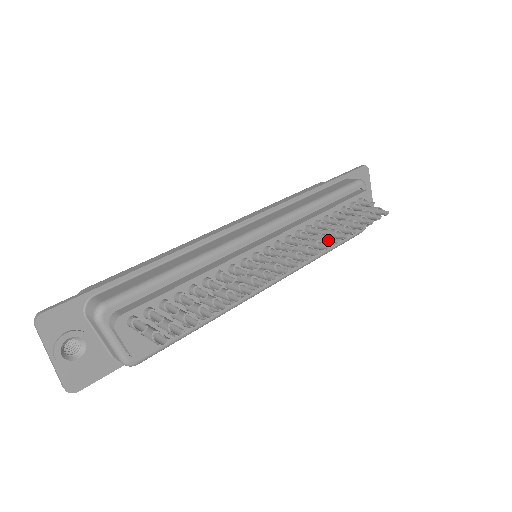
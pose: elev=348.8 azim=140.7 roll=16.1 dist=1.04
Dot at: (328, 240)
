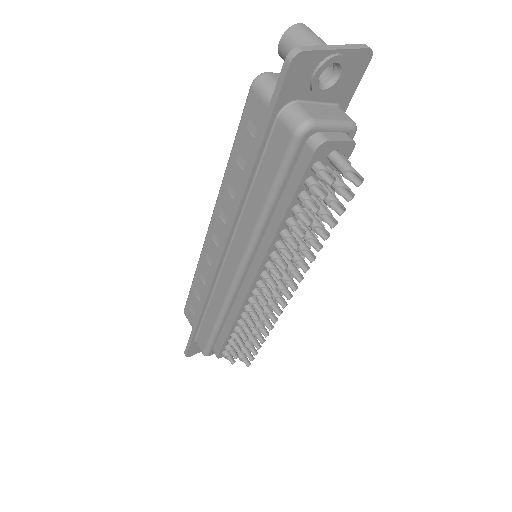
Dot at: (305, 246)
